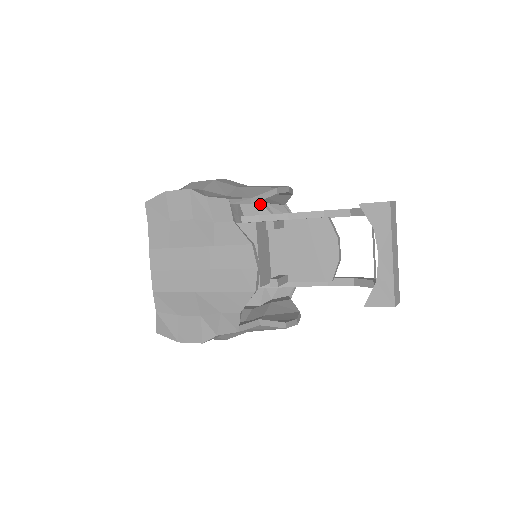
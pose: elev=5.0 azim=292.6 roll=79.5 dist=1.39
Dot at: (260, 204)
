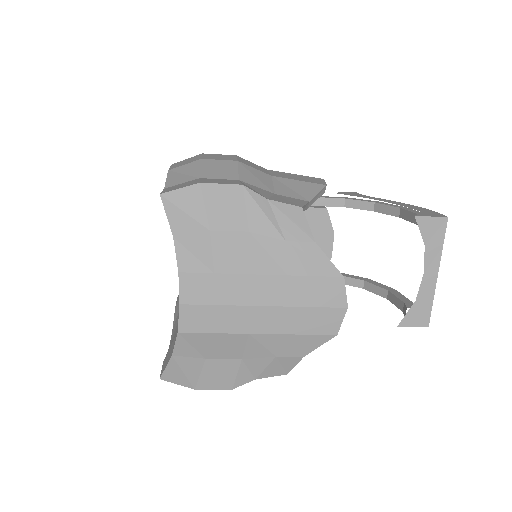
Dot at: occluded
